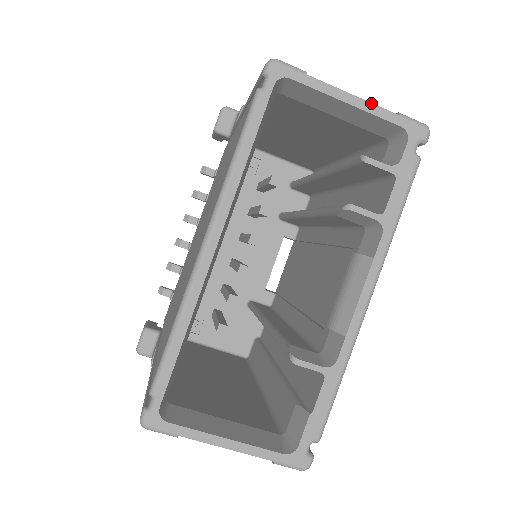
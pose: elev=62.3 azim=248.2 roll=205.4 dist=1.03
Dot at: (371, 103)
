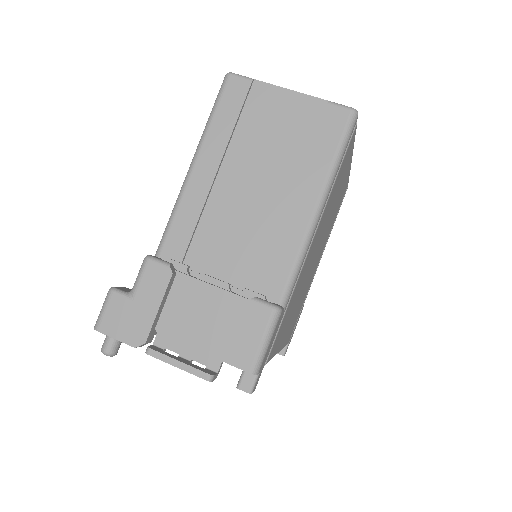
Dot at: occluded
